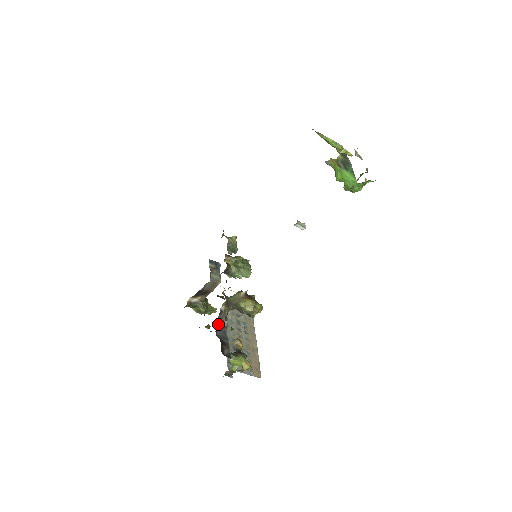
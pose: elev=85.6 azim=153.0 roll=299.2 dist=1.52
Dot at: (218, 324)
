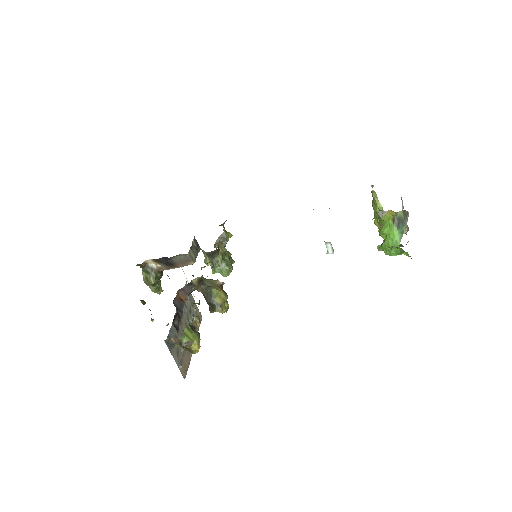
Dot at: (179, 294)
